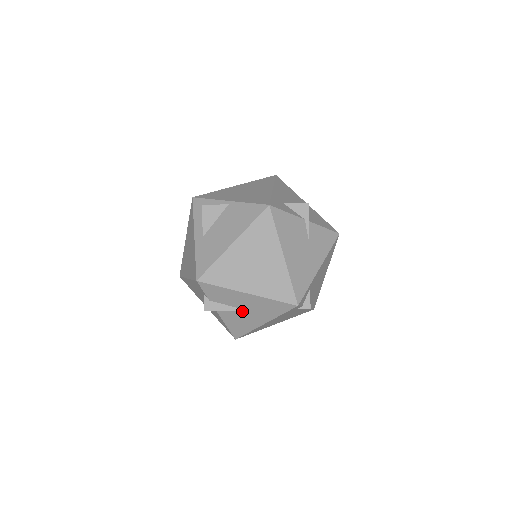
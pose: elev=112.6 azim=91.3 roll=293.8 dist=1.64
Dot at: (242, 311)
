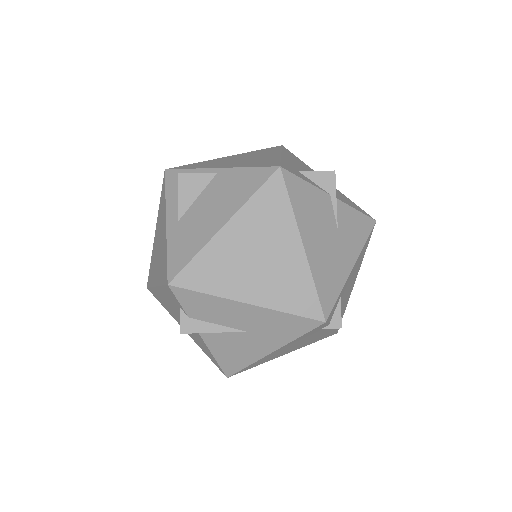
Dot at: (238, 333)
